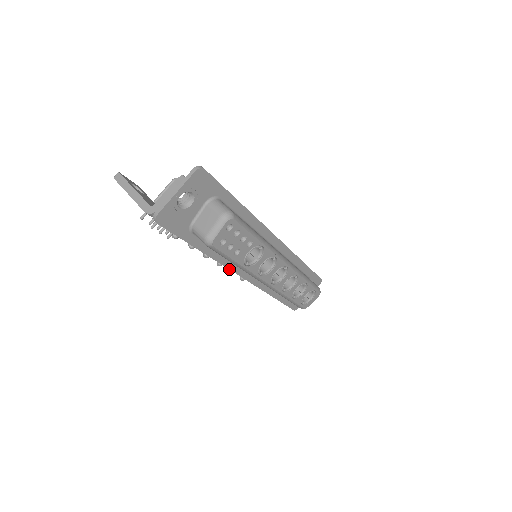
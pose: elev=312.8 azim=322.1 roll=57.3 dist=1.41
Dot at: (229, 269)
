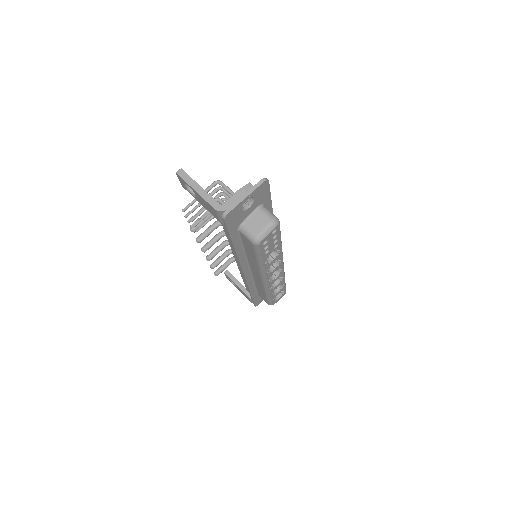
Dot at: (240, 265)
